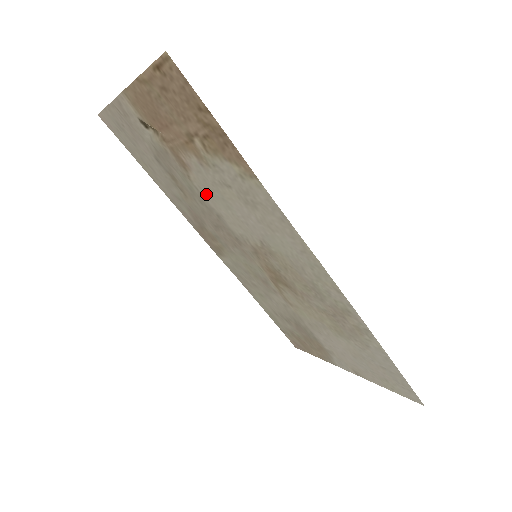
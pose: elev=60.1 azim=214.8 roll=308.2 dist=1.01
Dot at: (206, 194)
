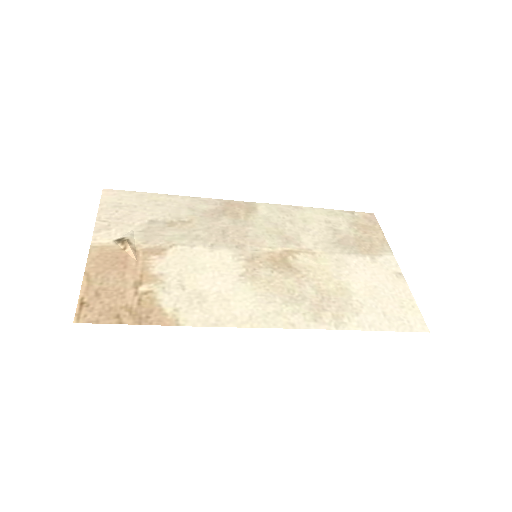
Dot at: (189, 252)
